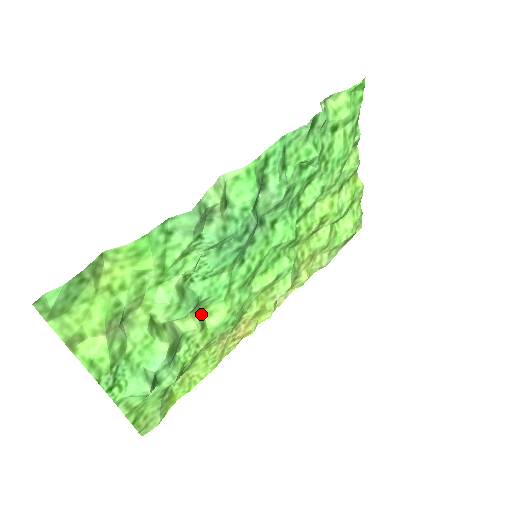
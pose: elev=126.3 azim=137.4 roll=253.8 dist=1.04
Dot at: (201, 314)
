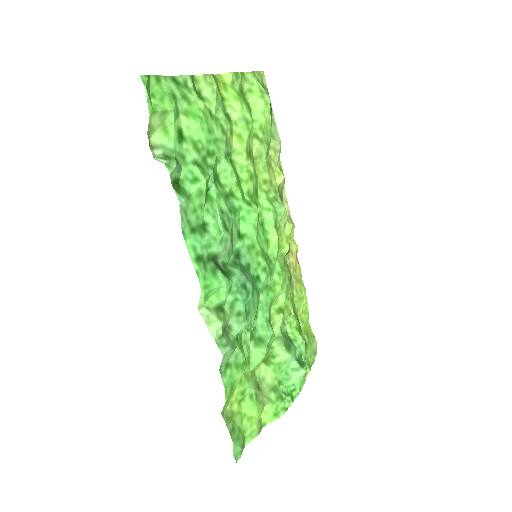
Dot at: (273, 310)
